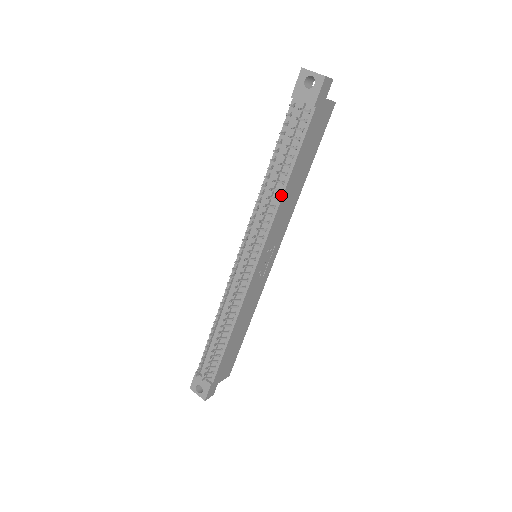
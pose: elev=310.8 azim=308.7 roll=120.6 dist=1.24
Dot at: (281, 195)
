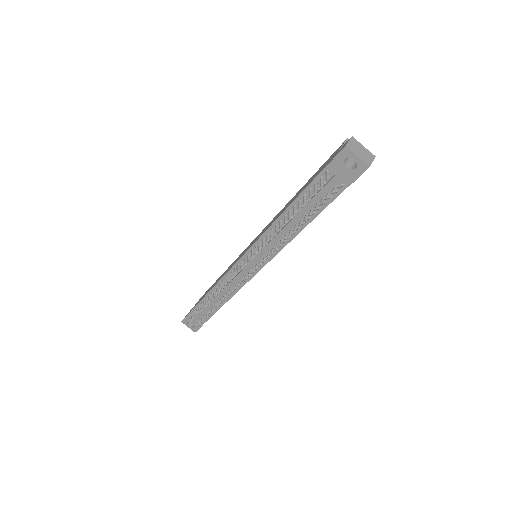
Dot at: (294, 236)
